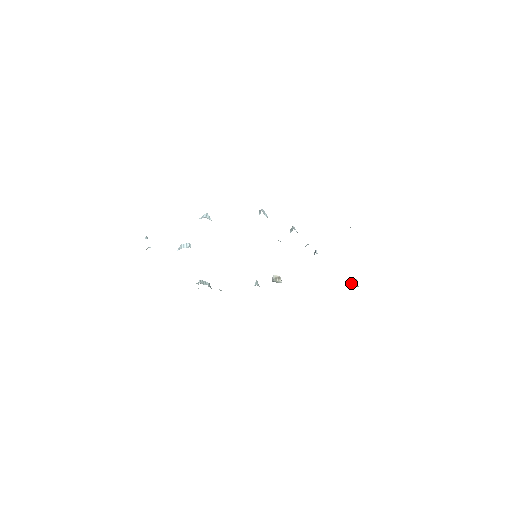
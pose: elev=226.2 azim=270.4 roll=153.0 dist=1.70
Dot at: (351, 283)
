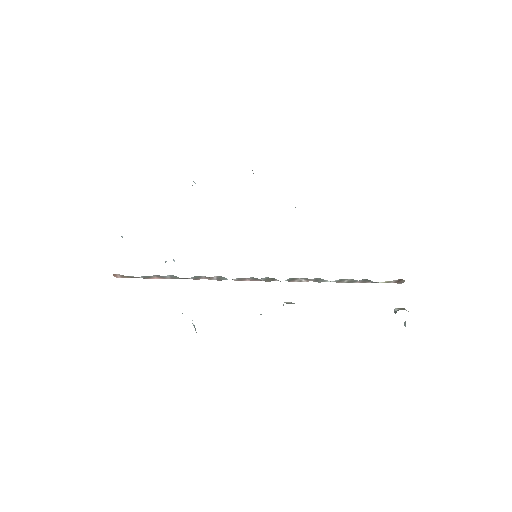
Dot at: (398, 310)
